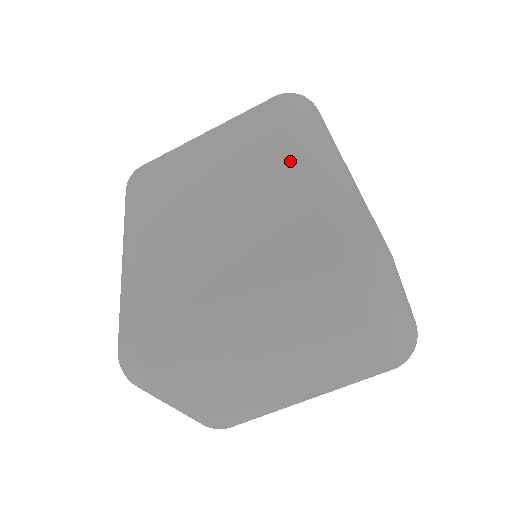
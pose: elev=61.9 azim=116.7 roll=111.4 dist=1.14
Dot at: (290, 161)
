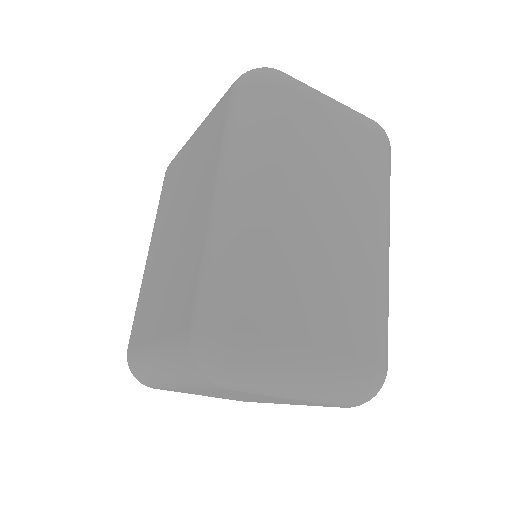
Dot at: (207, 199)
